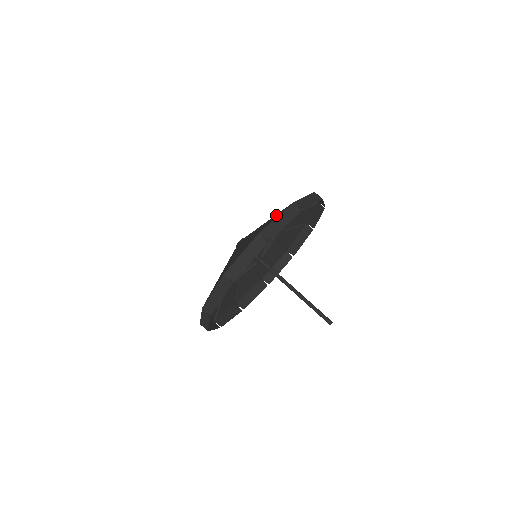
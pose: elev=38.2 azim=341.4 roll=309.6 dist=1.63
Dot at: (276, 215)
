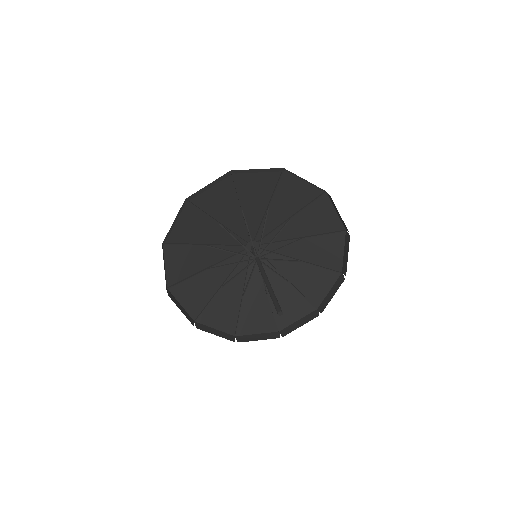
Dot at: (324, 227)
